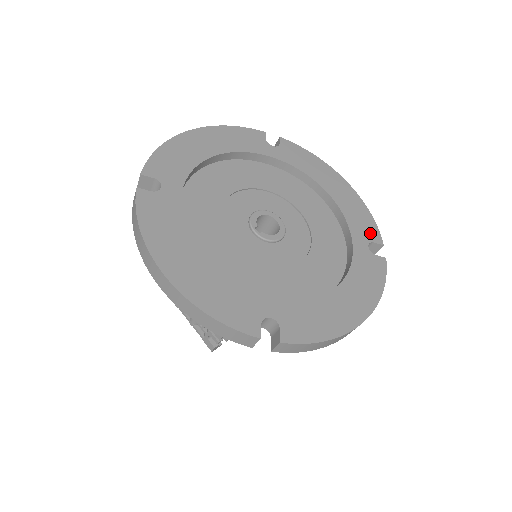
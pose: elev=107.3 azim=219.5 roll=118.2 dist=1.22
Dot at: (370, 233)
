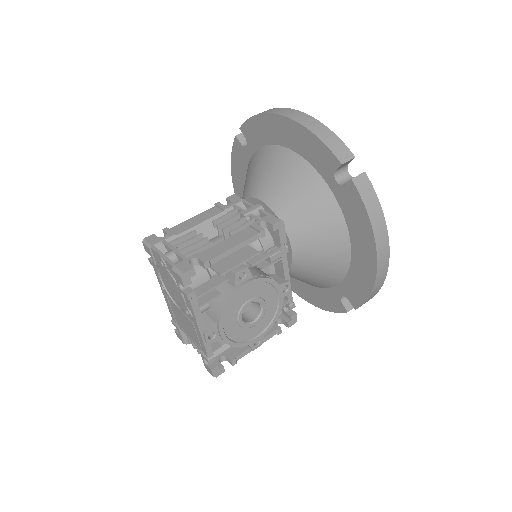
Dot at: occluded
